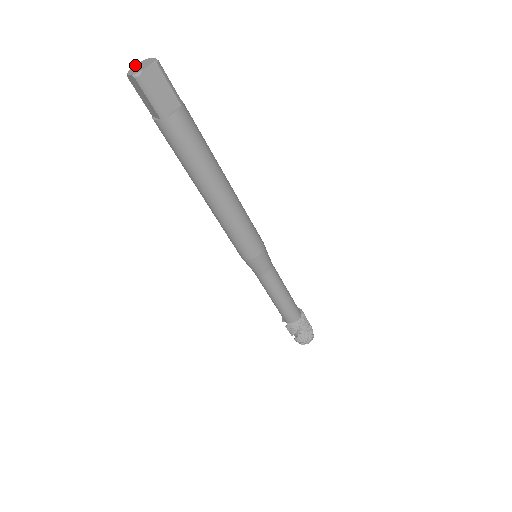
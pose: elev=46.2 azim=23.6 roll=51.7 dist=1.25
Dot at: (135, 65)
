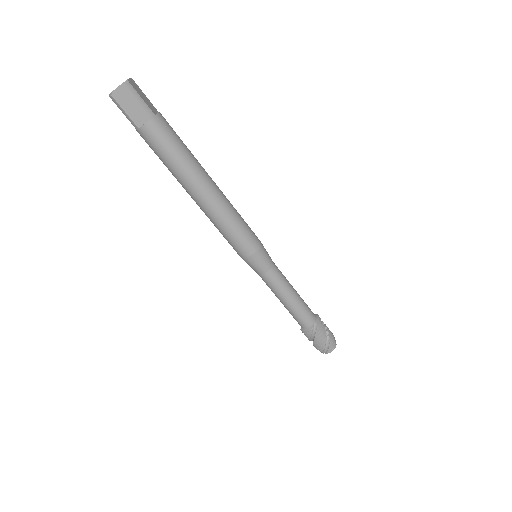
Dot at: occluded
